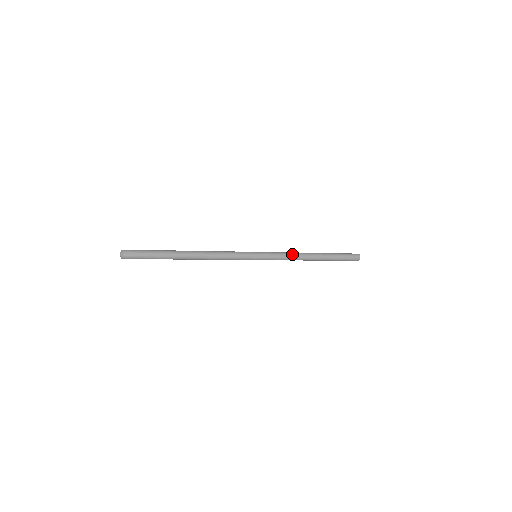
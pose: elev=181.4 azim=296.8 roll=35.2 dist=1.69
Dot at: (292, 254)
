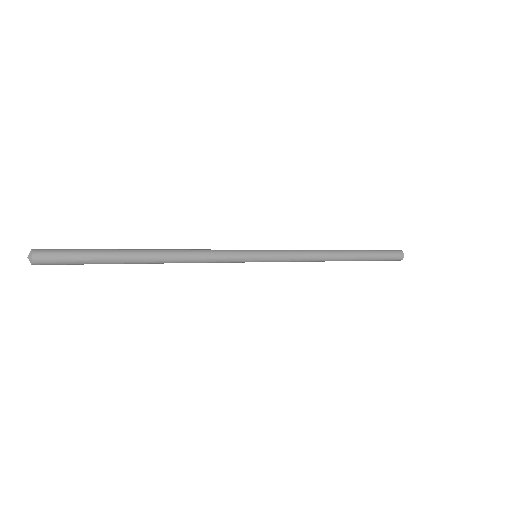
Dot at: (310, 253)
